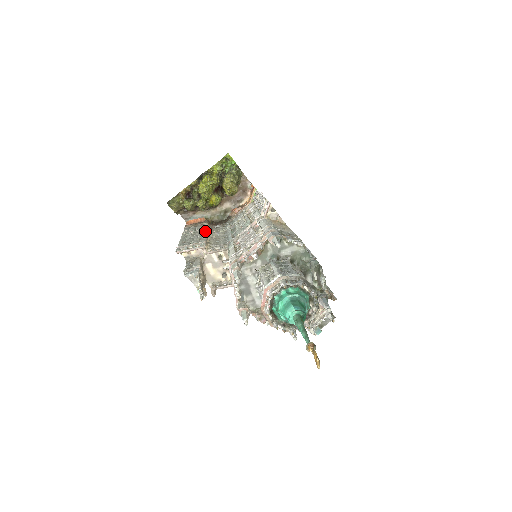
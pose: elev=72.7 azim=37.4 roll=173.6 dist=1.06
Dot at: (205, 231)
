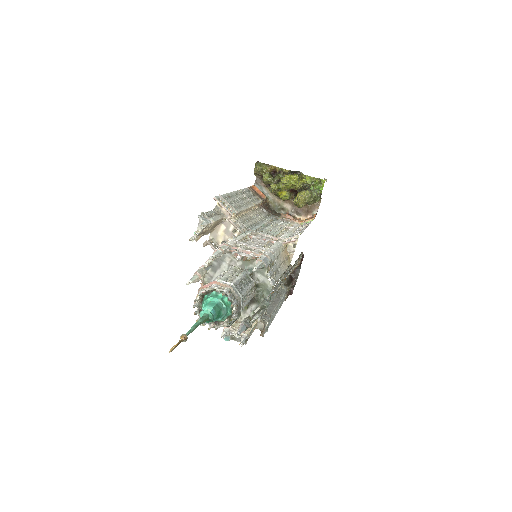
Dot at: (251, 205)
